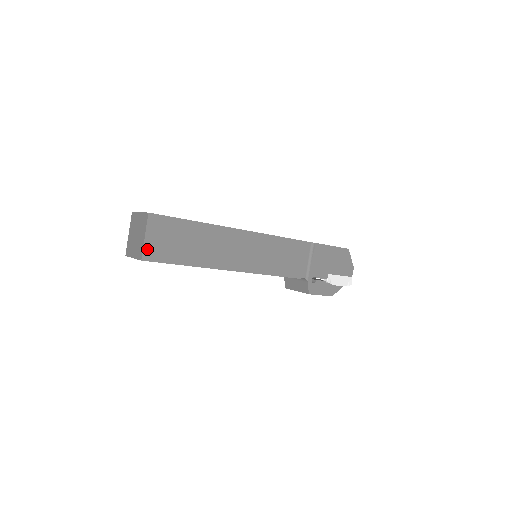
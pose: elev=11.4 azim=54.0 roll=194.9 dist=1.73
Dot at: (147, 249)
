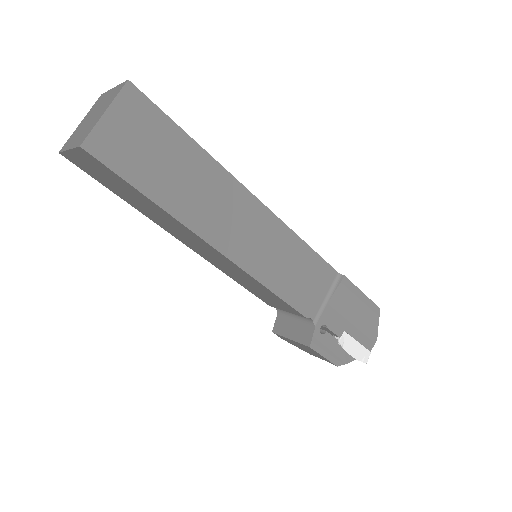
Dot at: (99, 134)
